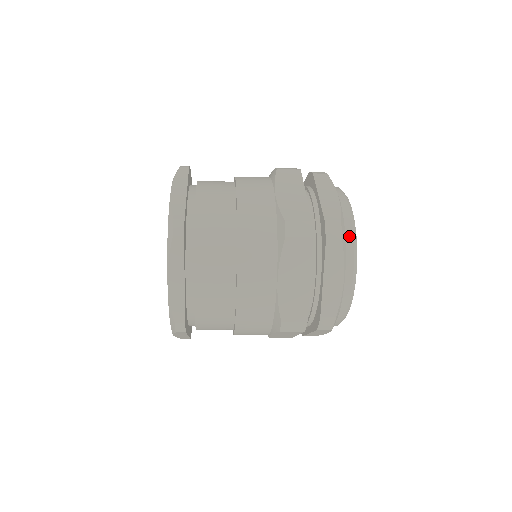
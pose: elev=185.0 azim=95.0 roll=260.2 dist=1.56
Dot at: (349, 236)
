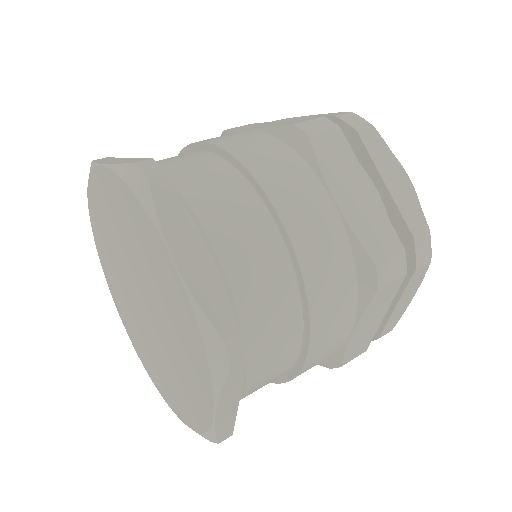
Dot at: occluded
